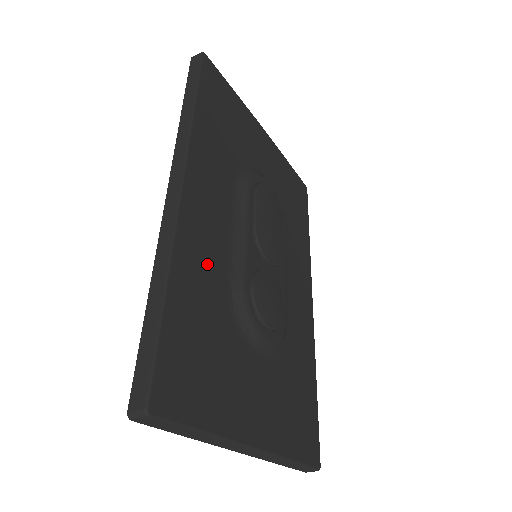
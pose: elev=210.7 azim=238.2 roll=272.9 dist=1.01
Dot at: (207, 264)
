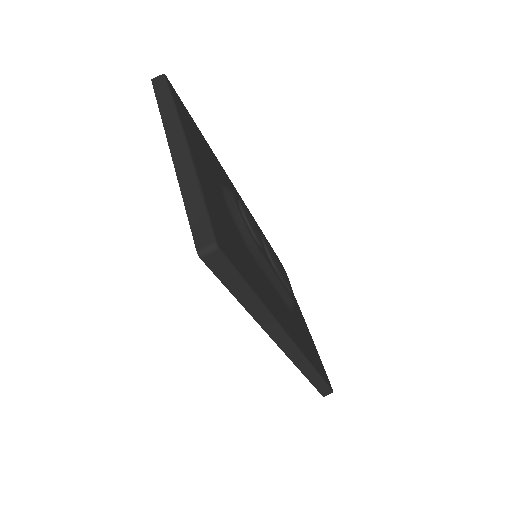
Dot at: (225, 178)
